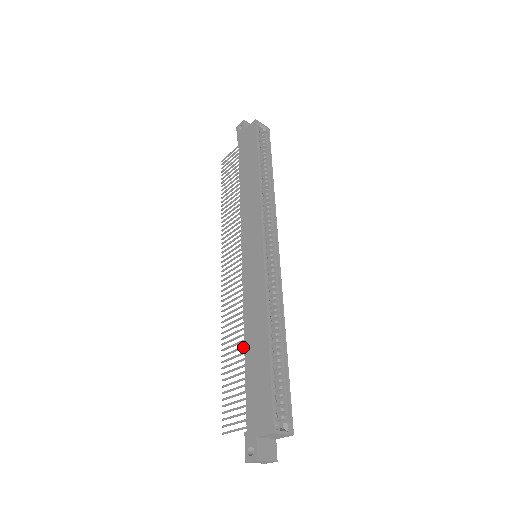
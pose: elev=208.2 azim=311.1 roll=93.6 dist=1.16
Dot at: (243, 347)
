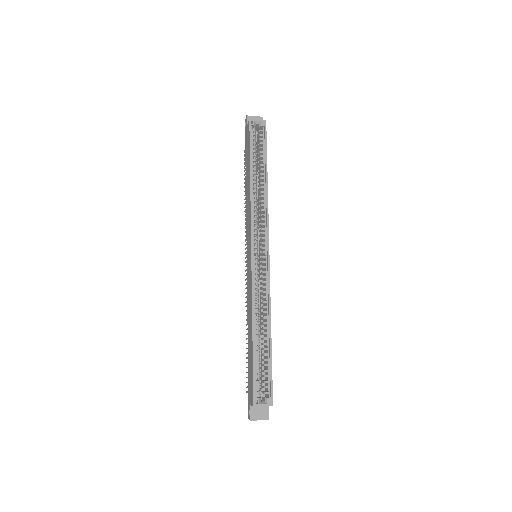
Dot at: occluded
